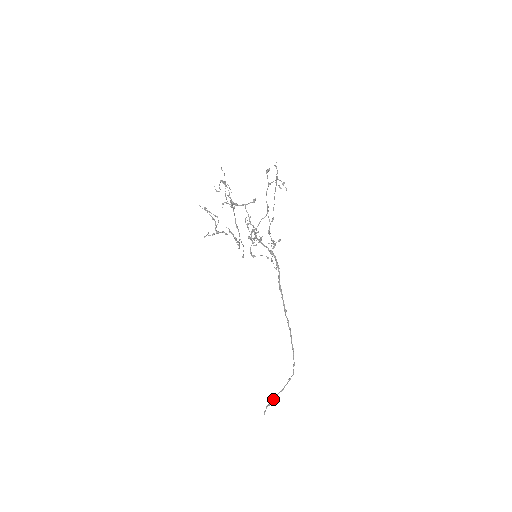
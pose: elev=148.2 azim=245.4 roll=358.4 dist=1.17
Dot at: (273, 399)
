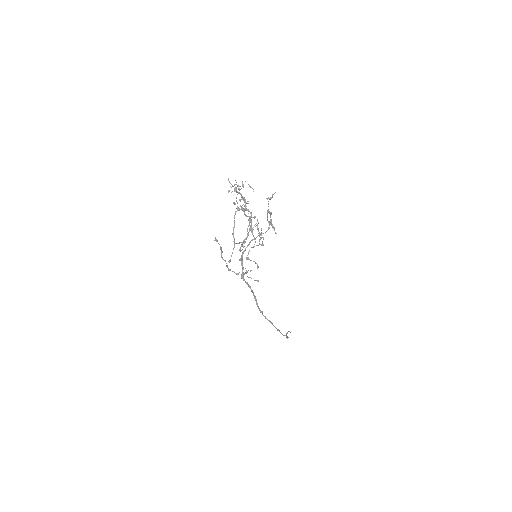
Dot at: occluded
